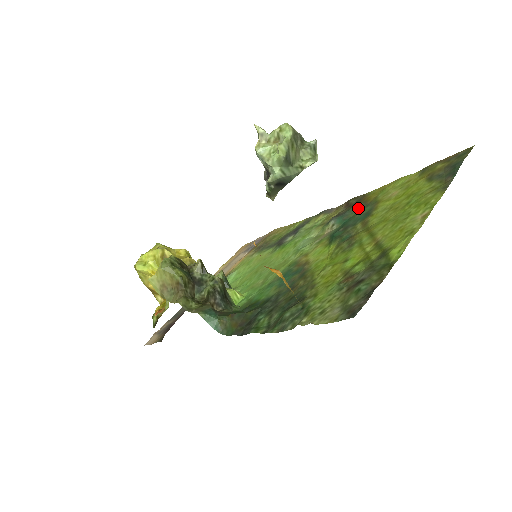
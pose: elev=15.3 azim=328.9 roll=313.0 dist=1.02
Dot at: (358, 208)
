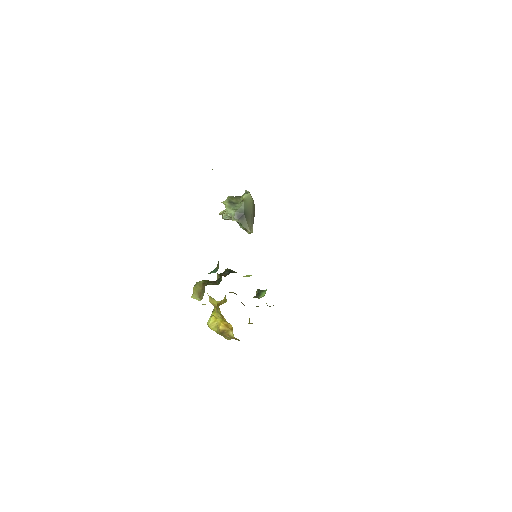
Dot at: occluded
